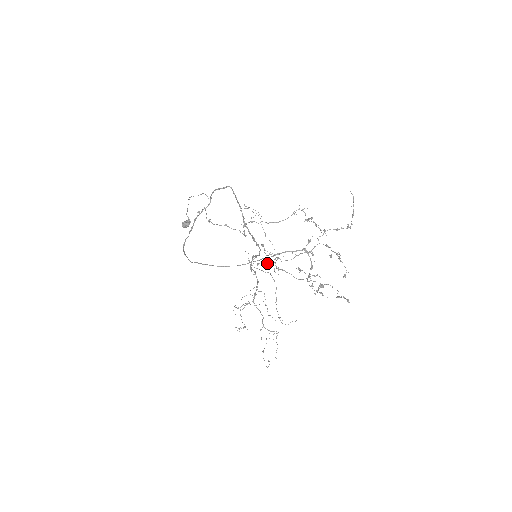
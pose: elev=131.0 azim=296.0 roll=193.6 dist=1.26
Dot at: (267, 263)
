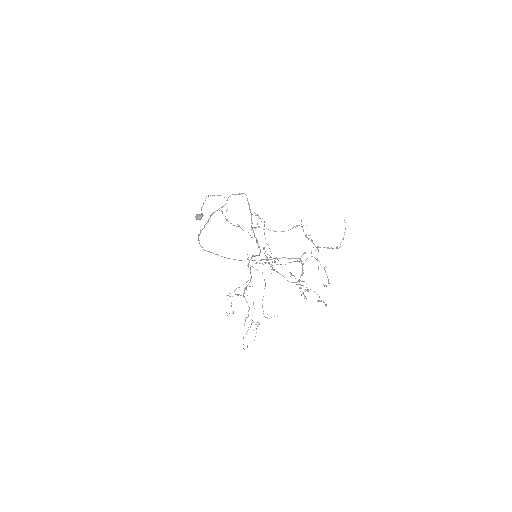
Dot at: occluded
